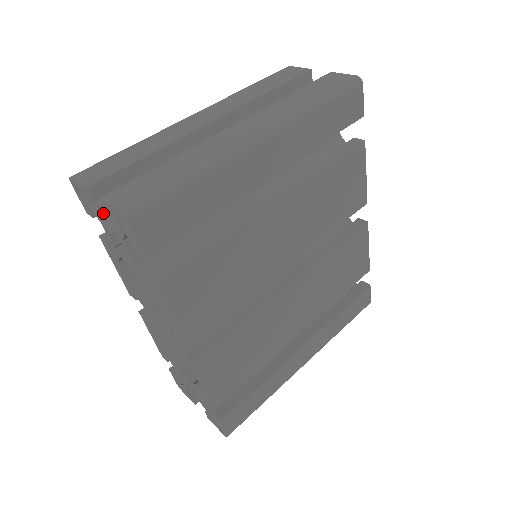
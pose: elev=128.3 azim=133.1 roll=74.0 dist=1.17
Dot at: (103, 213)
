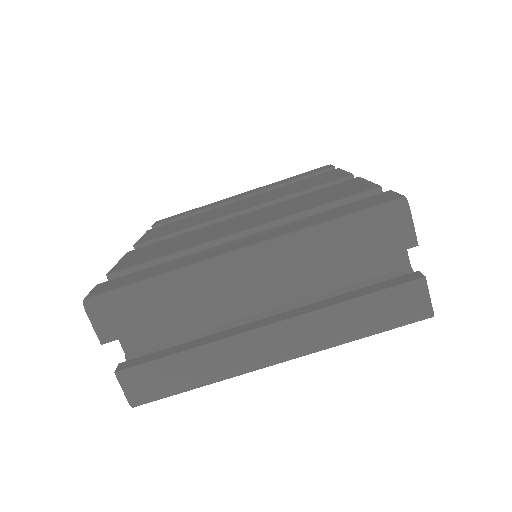
Dot at: occluded
